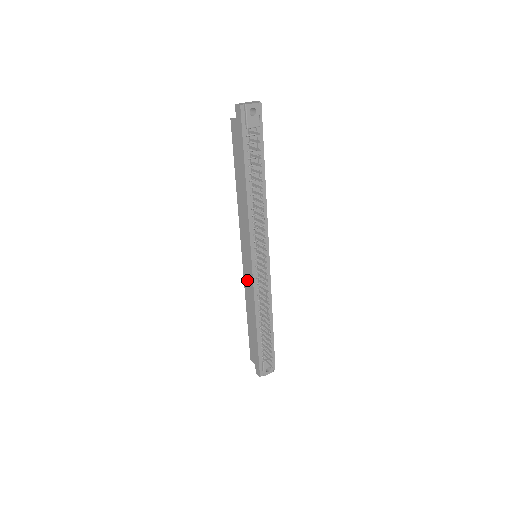
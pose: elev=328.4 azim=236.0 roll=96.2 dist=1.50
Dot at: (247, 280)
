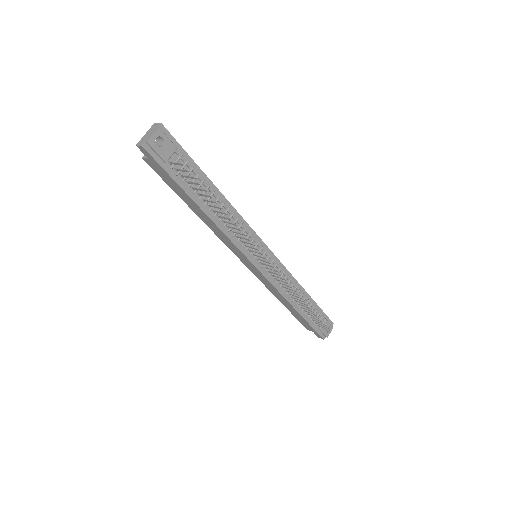
Dot at: (261, 279)
